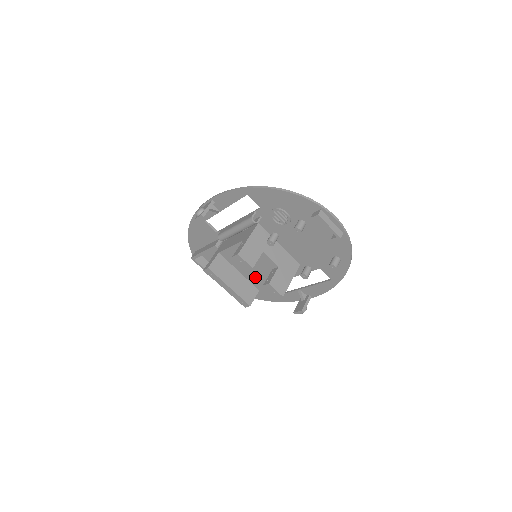
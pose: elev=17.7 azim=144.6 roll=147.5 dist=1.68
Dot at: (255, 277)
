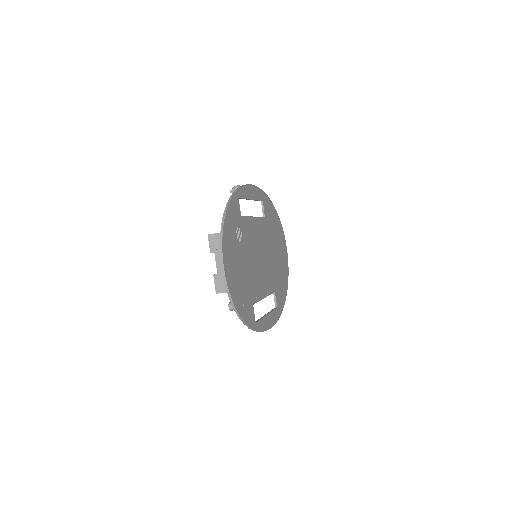
Dot at: occluded
